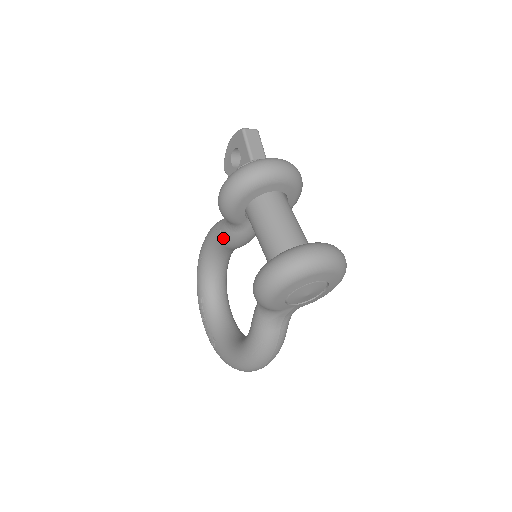
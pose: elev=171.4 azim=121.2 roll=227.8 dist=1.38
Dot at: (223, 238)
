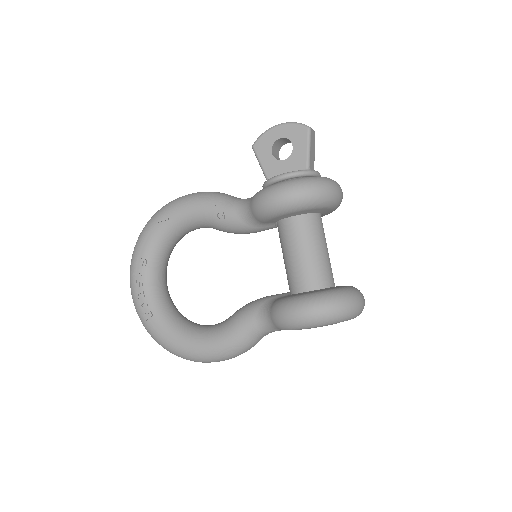
Dot at: (223, 220)
